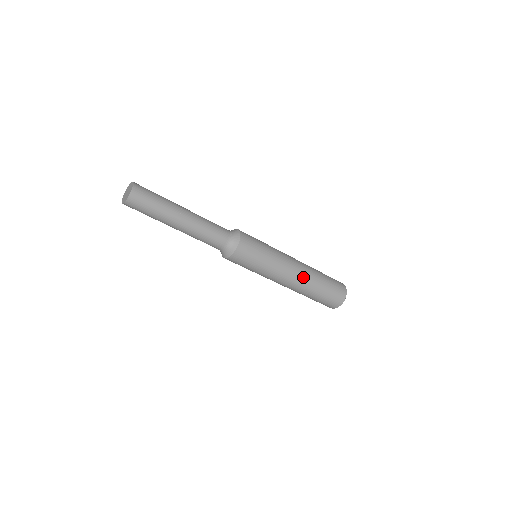
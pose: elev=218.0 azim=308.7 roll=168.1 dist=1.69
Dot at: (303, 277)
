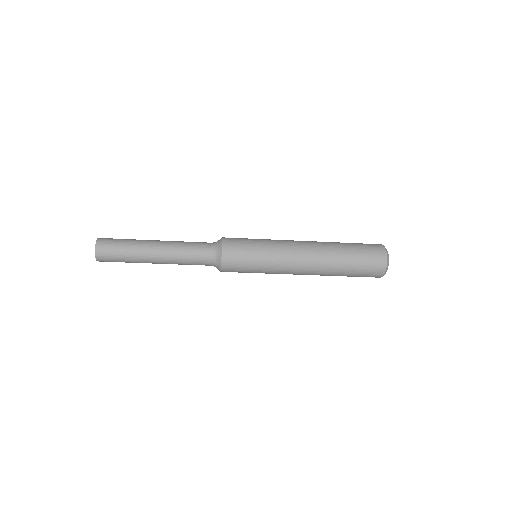
Dot at: (316, 250)
